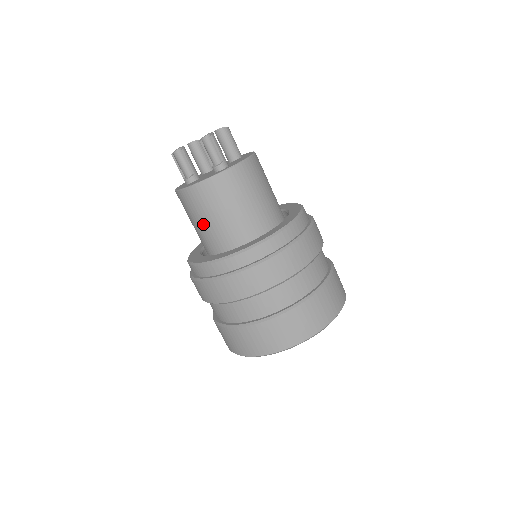
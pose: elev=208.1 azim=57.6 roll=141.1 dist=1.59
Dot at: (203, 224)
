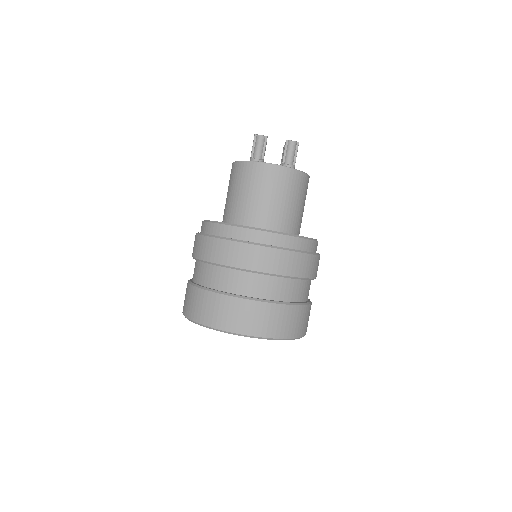
Dot at: (254, 198)
